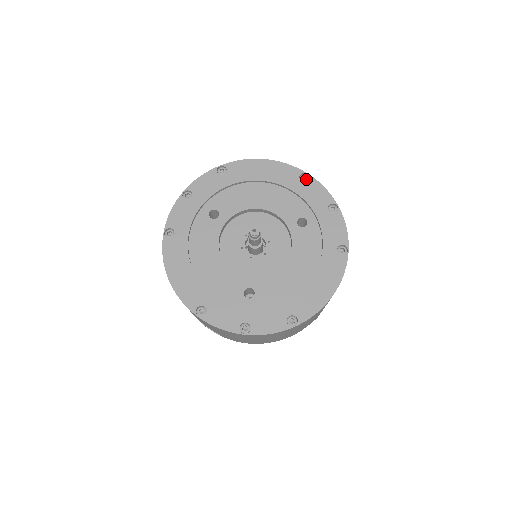
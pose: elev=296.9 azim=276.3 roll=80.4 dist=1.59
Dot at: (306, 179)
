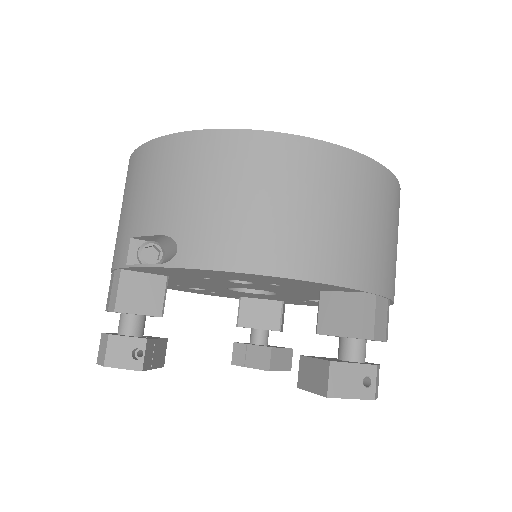
Dot at: occluded
